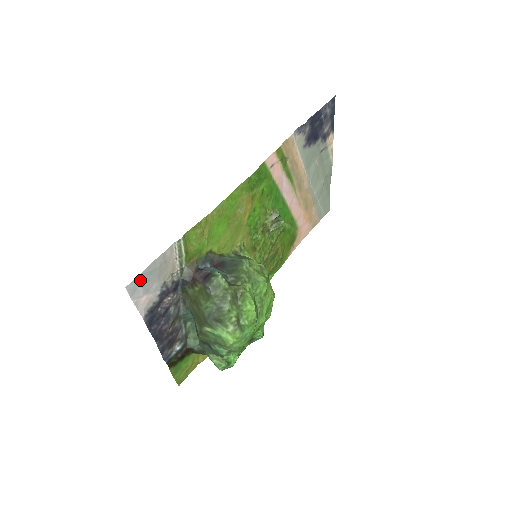
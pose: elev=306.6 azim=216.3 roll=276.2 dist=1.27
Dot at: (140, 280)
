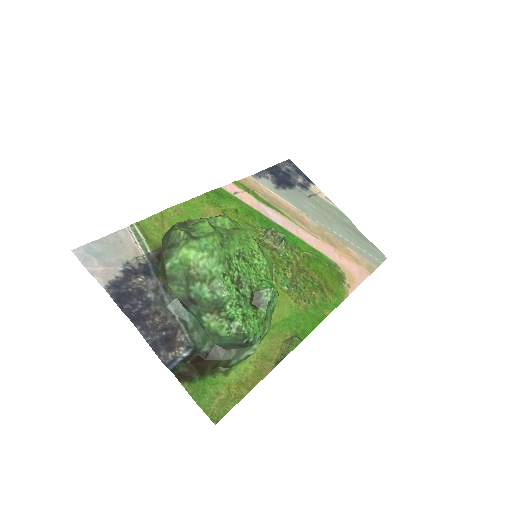
Dot at: (91, 250)
